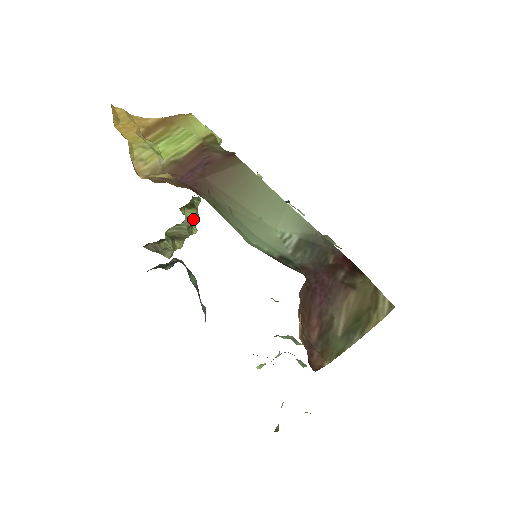
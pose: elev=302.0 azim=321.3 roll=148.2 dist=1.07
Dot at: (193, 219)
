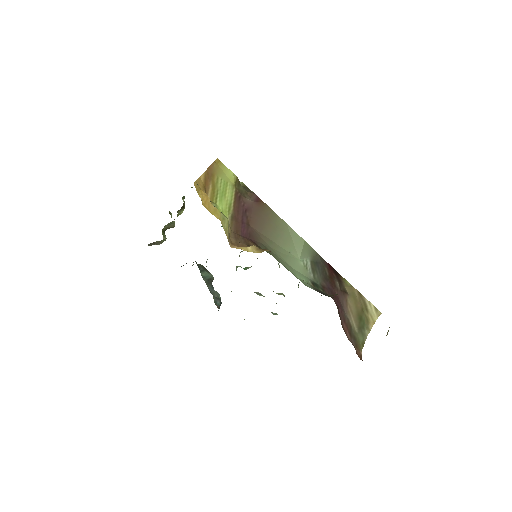
Dot at: (180, 214)
